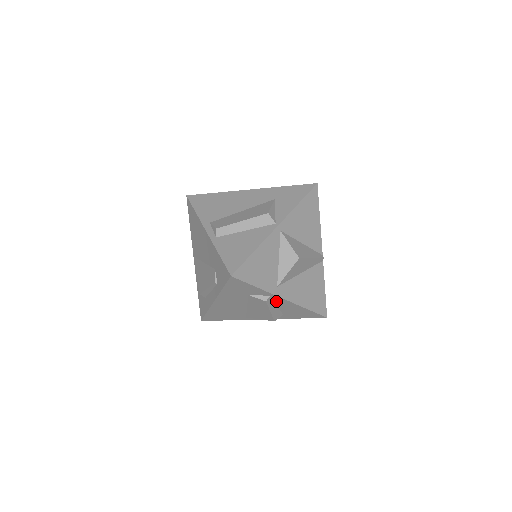
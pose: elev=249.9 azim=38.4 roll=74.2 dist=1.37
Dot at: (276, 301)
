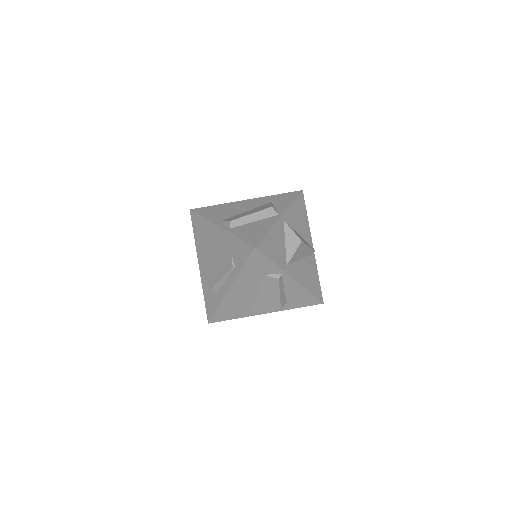
Dot at: (285, 282)
